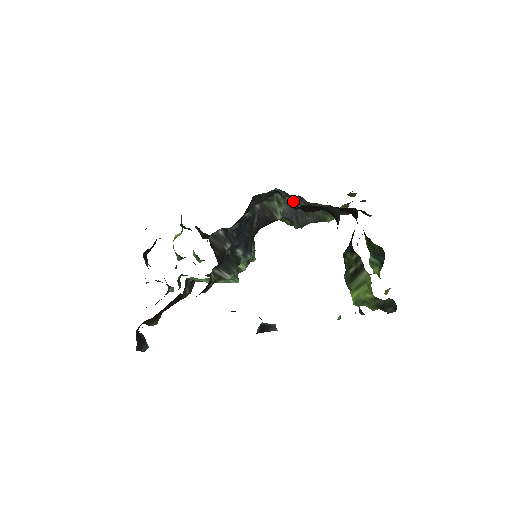
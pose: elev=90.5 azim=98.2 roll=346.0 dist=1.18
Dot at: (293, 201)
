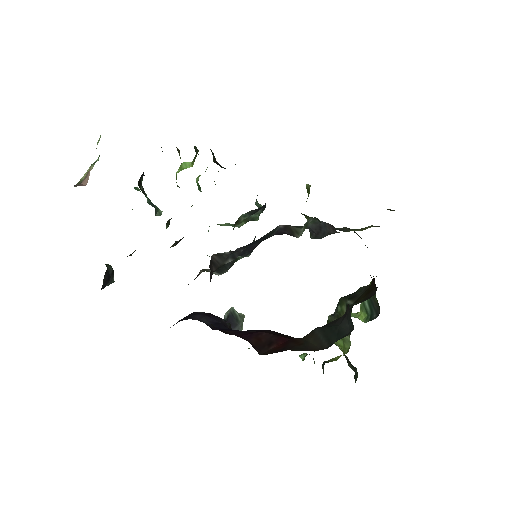
Dot at: (323, 223)
